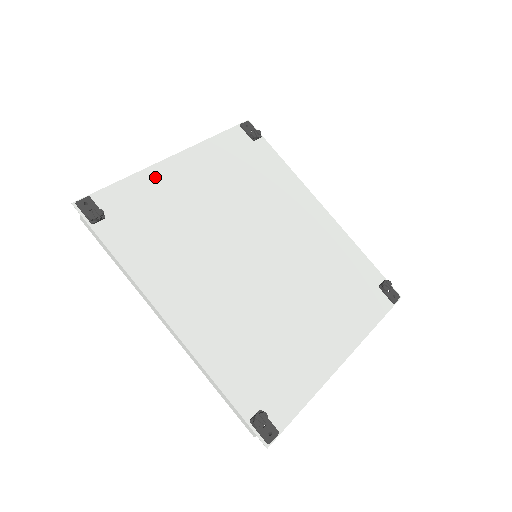
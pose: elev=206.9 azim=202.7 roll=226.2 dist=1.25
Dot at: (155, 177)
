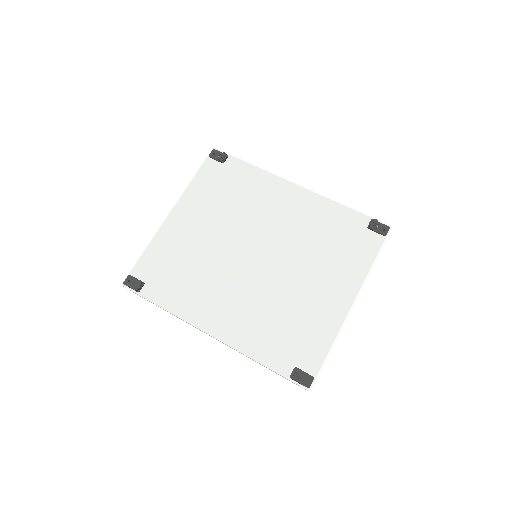
Dot at: (164, 236)
